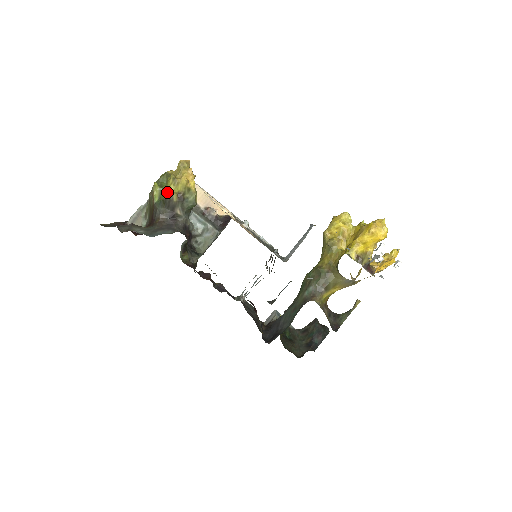
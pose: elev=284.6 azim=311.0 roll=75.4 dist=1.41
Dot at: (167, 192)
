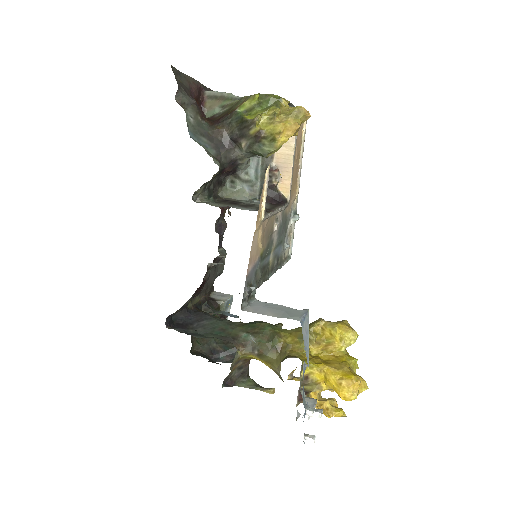
Dot at: (255, 117)
